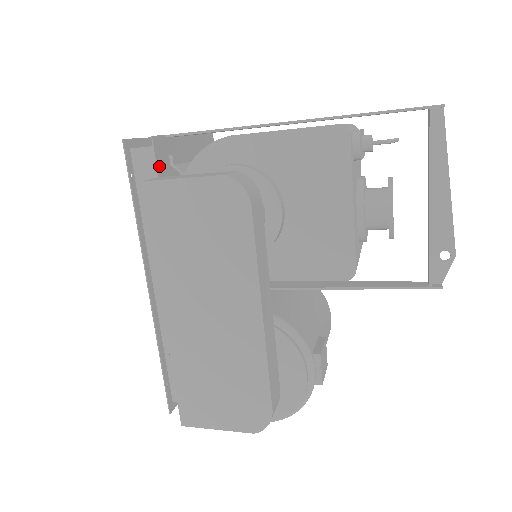
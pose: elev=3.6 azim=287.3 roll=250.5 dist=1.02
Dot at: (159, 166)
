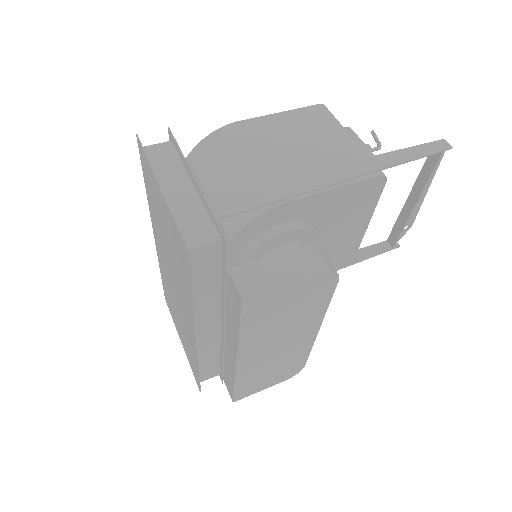
Dot at: (225, 258)
